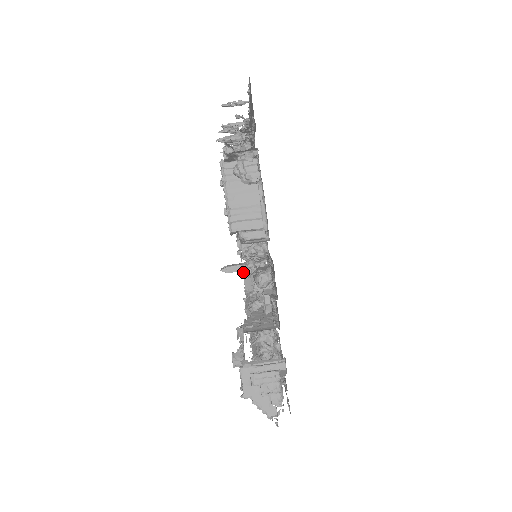
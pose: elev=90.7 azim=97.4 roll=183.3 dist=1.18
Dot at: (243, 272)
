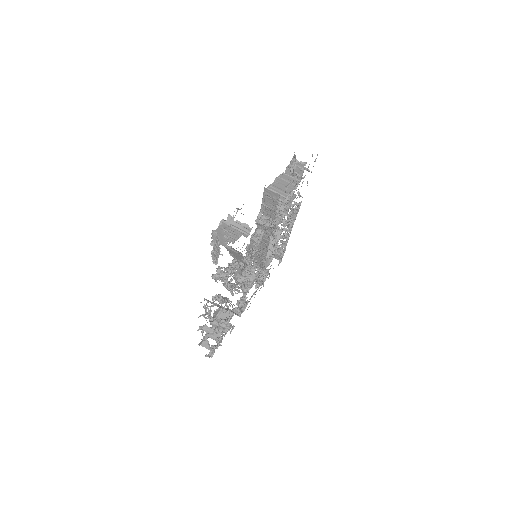
Dot at: occluded
